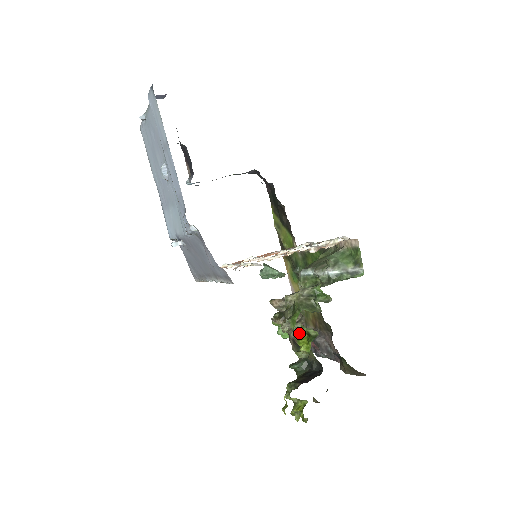
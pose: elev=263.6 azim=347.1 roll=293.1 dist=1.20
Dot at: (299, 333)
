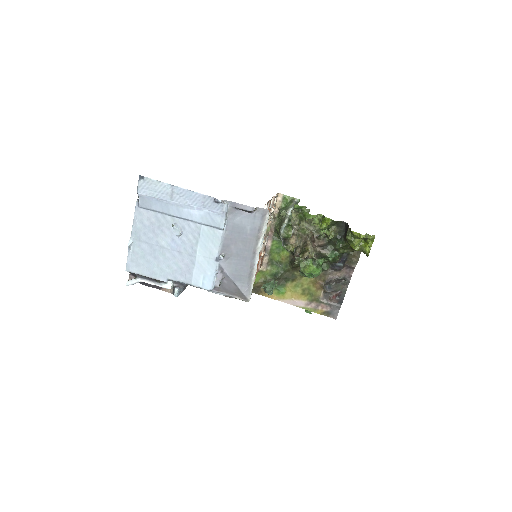
Dot at: (317, 225)
